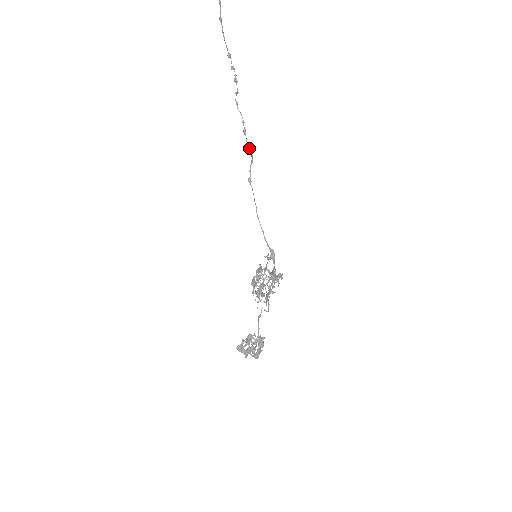
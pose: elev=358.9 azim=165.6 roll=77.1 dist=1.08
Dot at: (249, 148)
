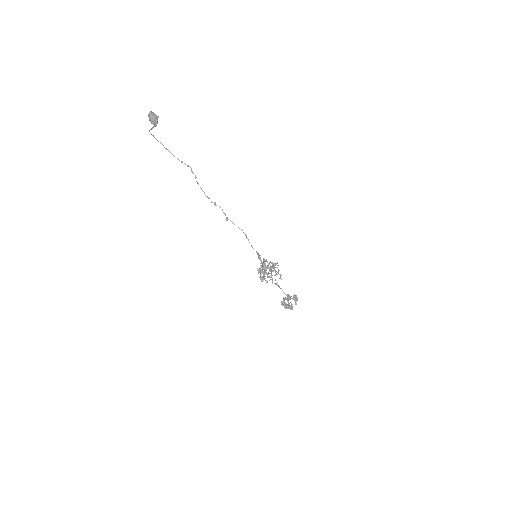
Dot at: (215, 205)
